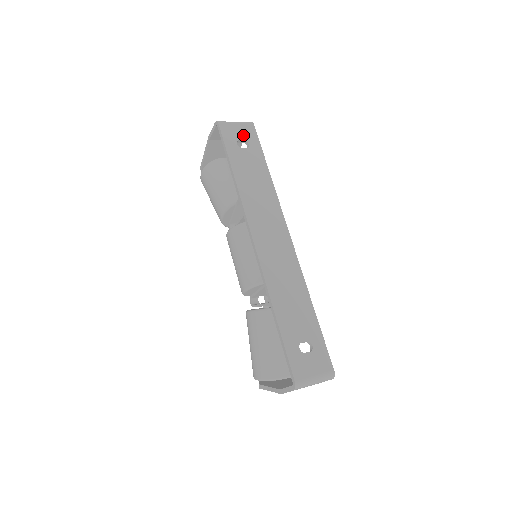
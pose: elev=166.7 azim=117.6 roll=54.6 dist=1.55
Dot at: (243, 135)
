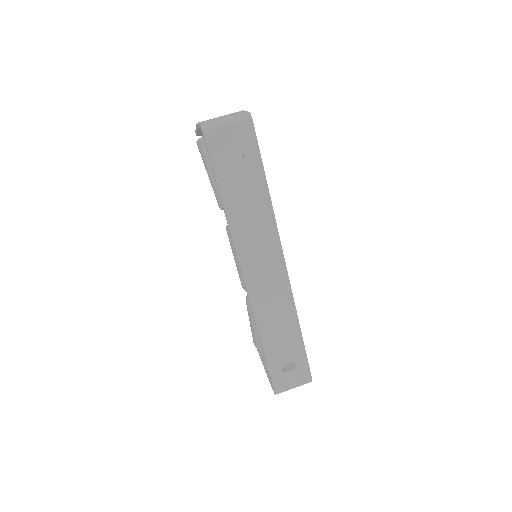
Dot at: (237, 144)
